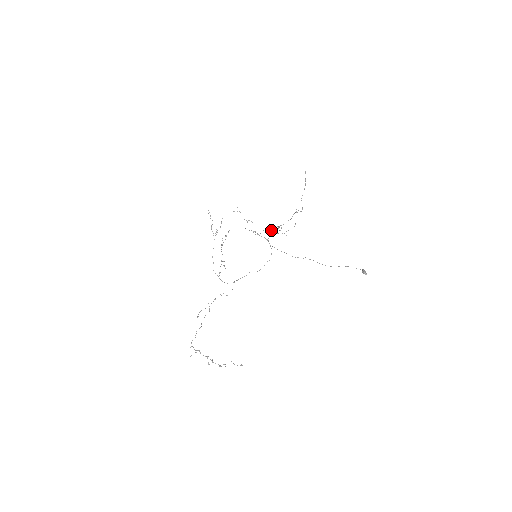
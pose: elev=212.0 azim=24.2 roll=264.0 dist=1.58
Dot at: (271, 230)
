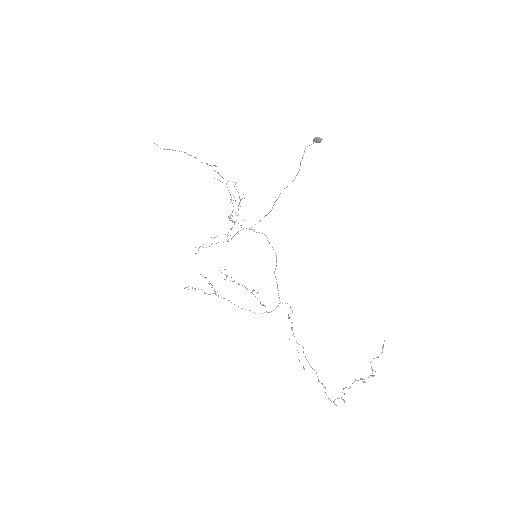
Dot at: occluded
